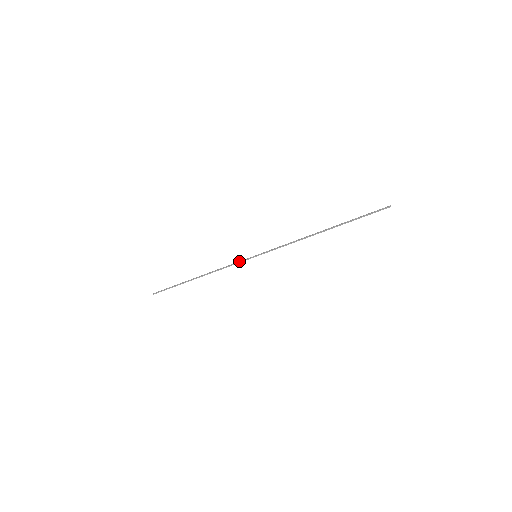
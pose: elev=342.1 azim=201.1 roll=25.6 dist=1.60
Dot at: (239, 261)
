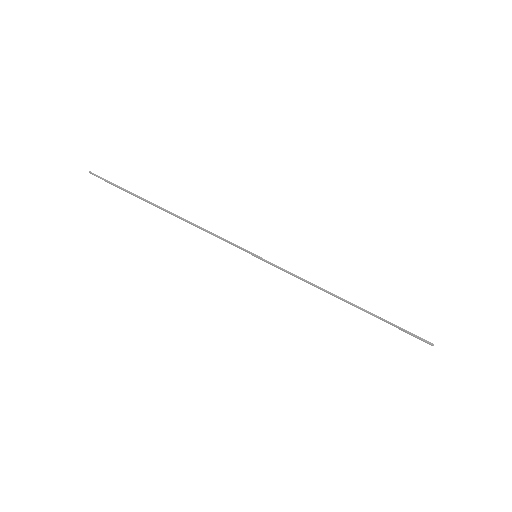
Dot at: occluded
